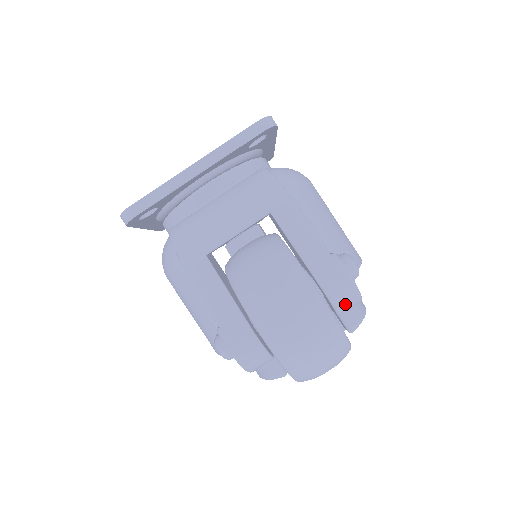
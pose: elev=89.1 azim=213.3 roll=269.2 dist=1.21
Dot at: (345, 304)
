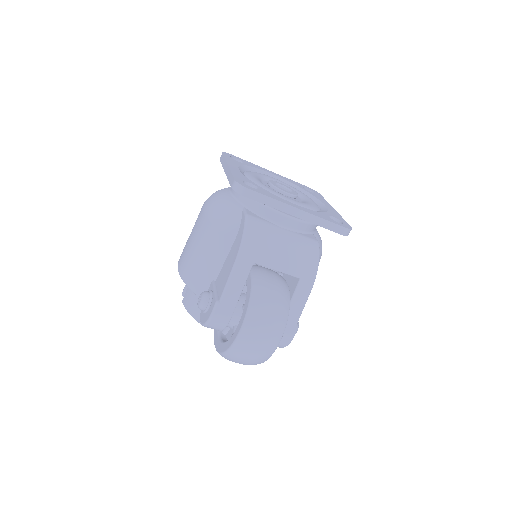
Dot at: occluded
